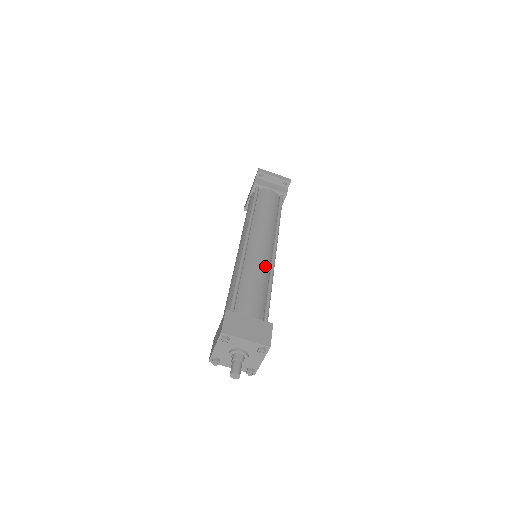
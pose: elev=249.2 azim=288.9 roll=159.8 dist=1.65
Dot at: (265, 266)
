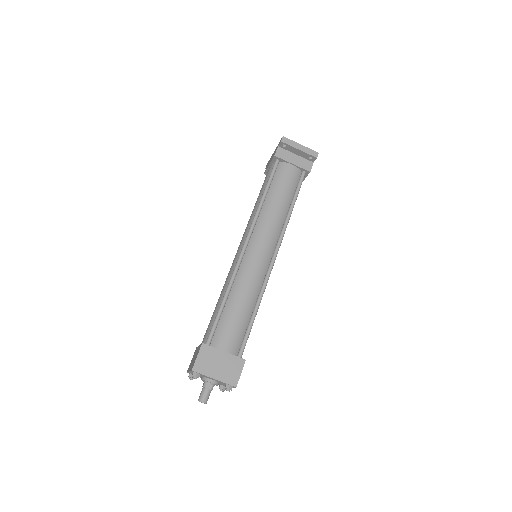
Dot at: (257, 283)
